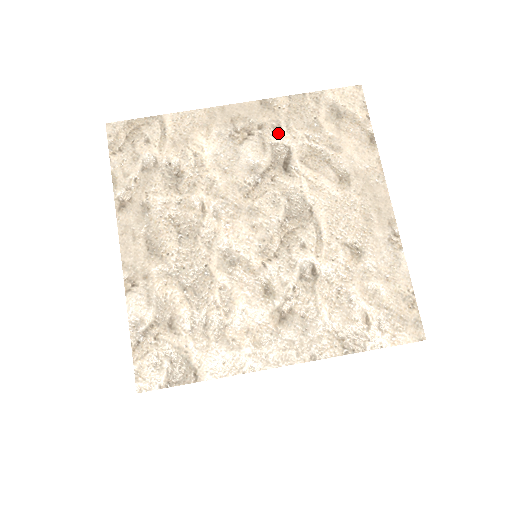
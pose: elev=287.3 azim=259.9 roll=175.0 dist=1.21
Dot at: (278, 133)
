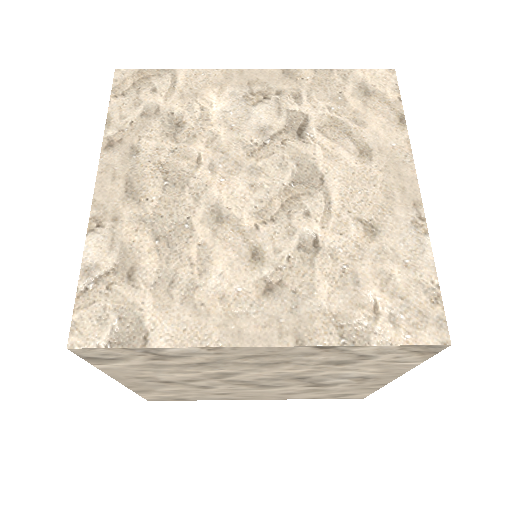
Dot at: (297, 101)
